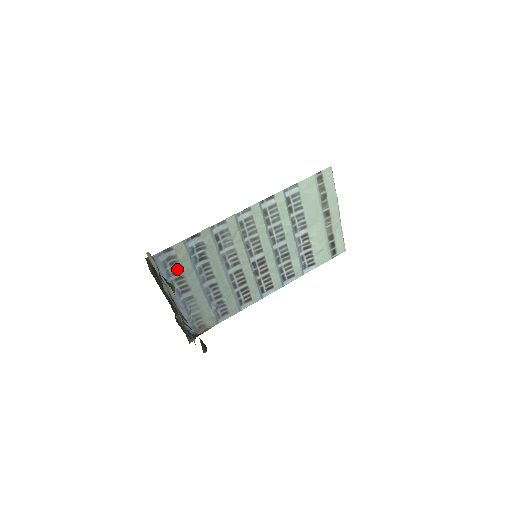
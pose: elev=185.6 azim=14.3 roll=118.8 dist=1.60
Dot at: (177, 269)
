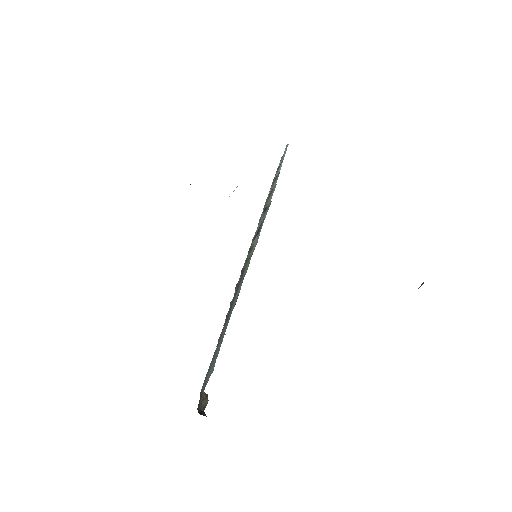
Dot at: (241, 275)
